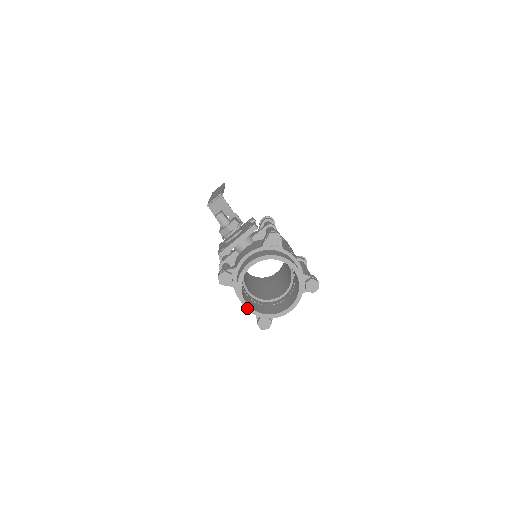
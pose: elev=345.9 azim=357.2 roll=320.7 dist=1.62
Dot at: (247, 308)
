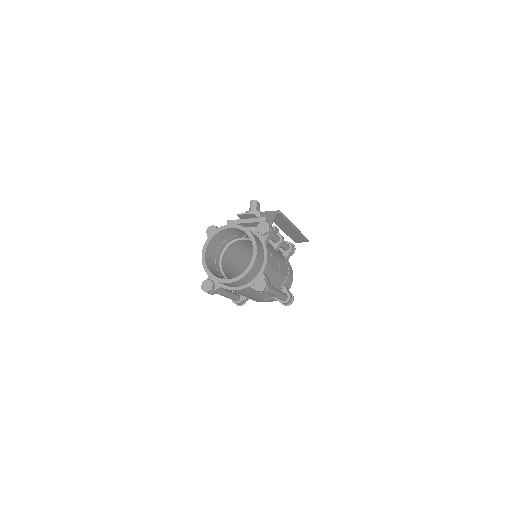
Dot at: (203, 256)
